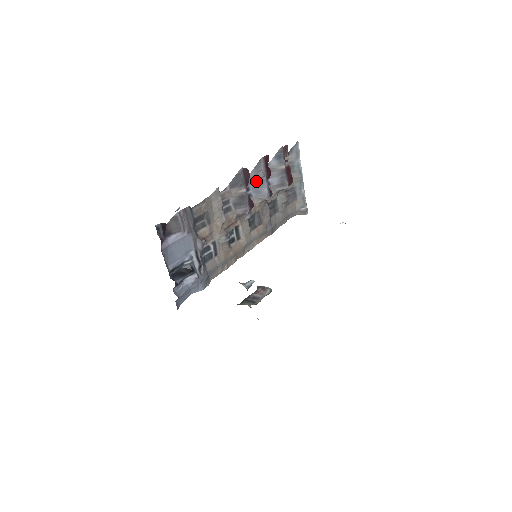
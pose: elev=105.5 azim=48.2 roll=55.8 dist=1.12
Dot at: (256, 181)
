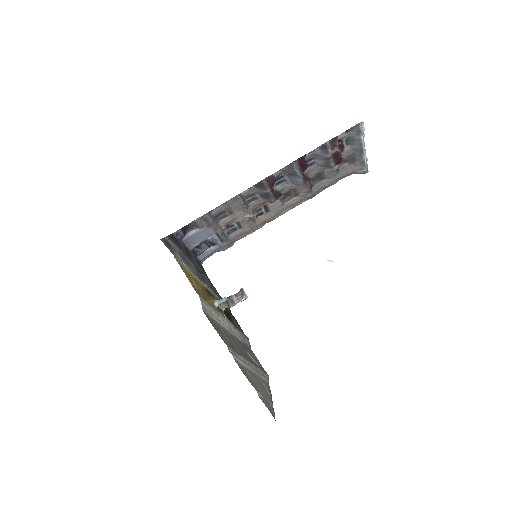
Dot at: (289, 173)
